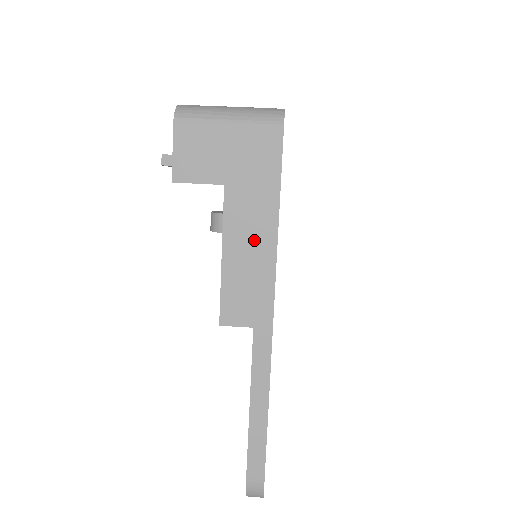
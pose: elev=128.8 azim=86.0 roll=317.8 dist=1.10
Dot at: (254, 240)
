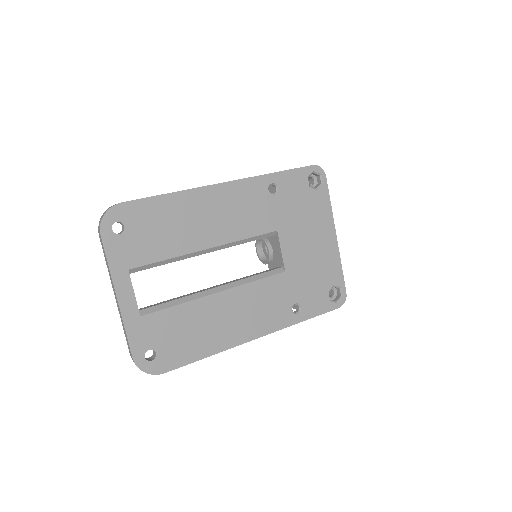
Dot at: occluded
